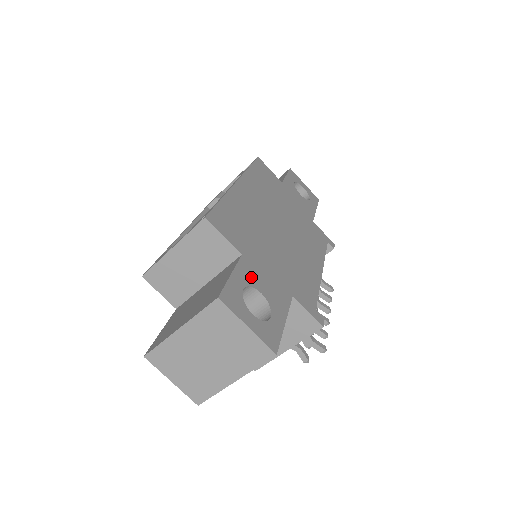
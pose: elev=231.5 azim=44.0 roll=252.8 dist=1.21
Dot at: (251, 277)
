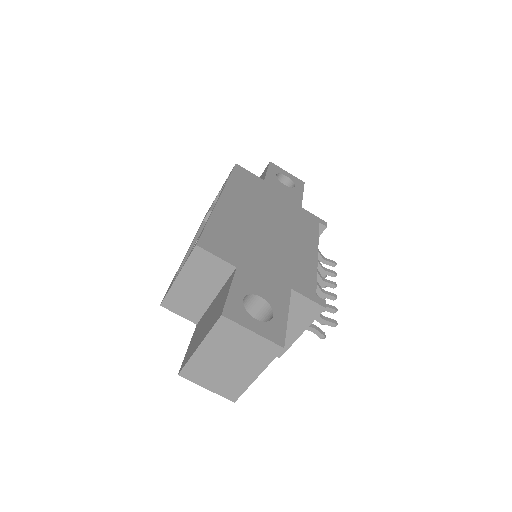
Dot at: (249, 285)
